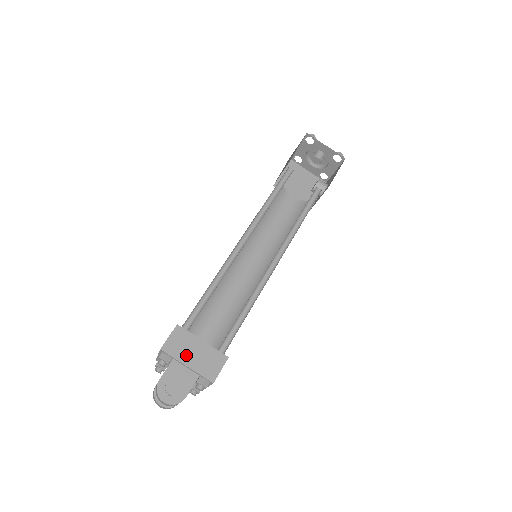
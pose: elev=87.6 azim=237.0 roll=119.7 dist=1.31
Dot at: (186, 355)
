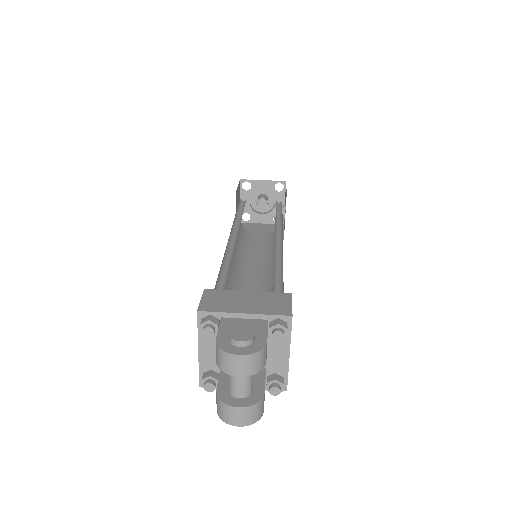
Dot at: (236, 306)
